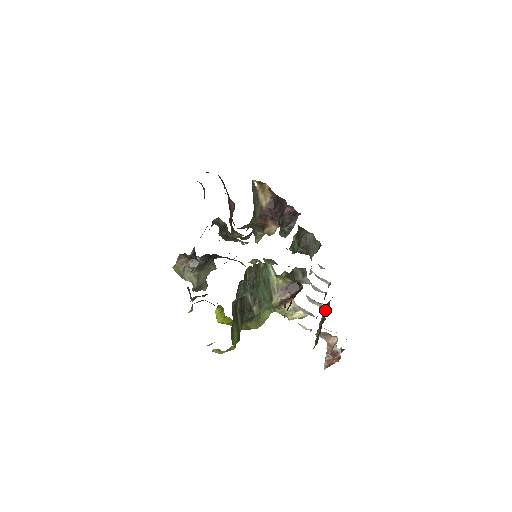
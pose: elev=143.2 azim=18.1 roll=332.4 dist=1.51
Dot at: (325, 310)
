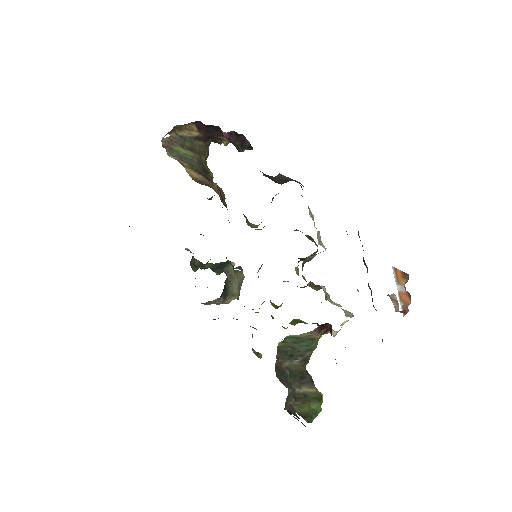
Dot at: occluded
